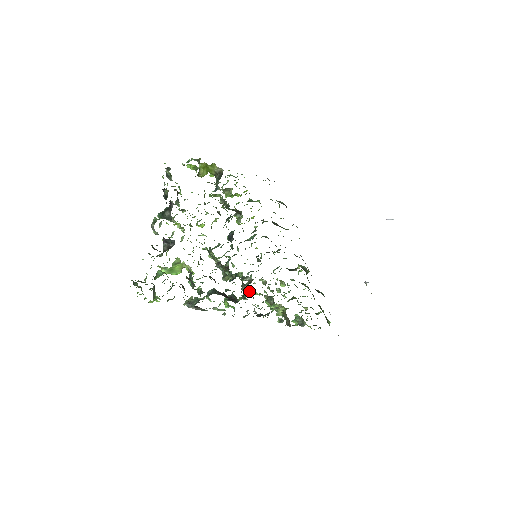
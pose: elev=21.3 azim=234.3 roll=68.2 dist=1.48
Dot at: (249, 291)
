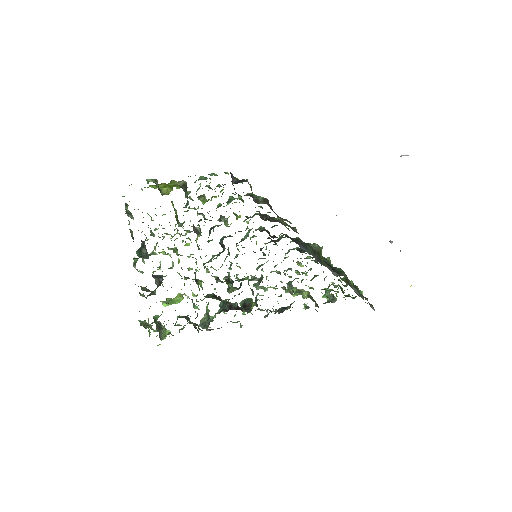
Dot at: (263, 288)
